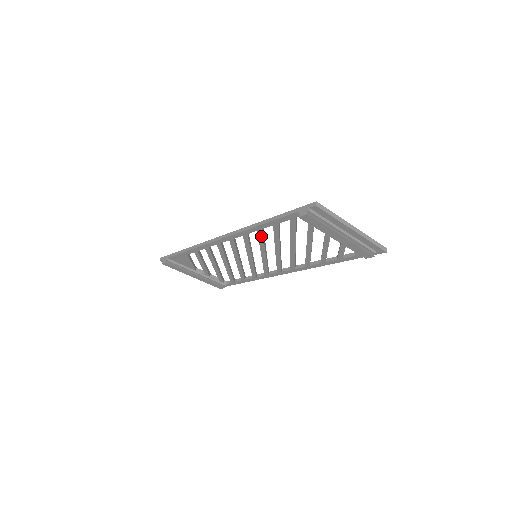
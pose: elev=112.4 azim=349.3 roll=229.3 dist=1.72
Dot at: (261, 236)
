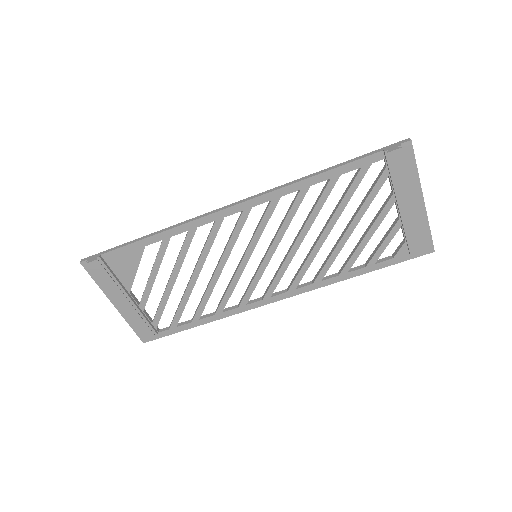
Dot at: (297, 204)
